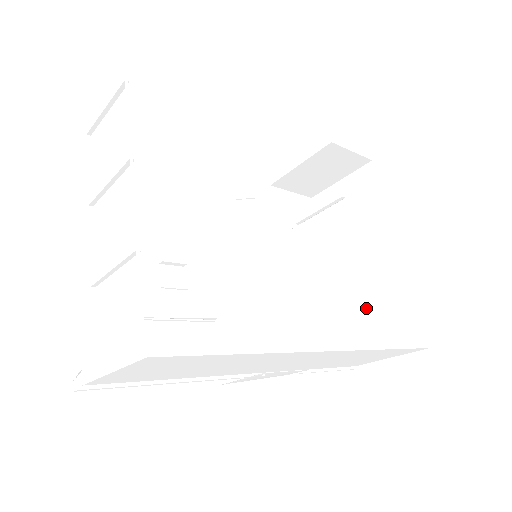
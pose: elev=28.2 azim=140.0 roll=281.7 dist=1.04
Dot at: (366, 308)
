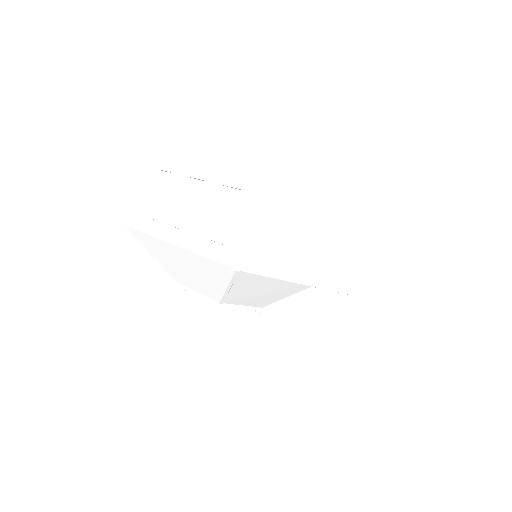
Dot at: occluded
